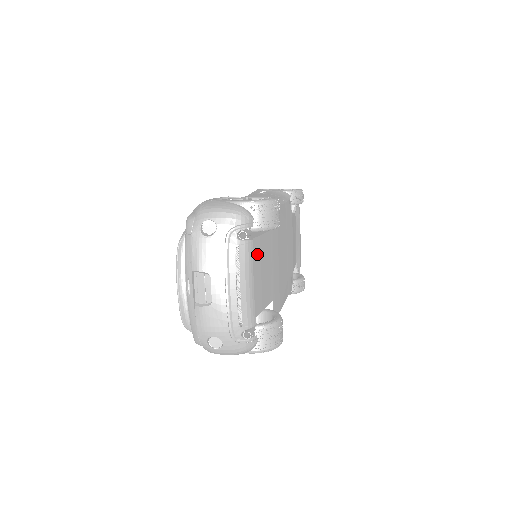
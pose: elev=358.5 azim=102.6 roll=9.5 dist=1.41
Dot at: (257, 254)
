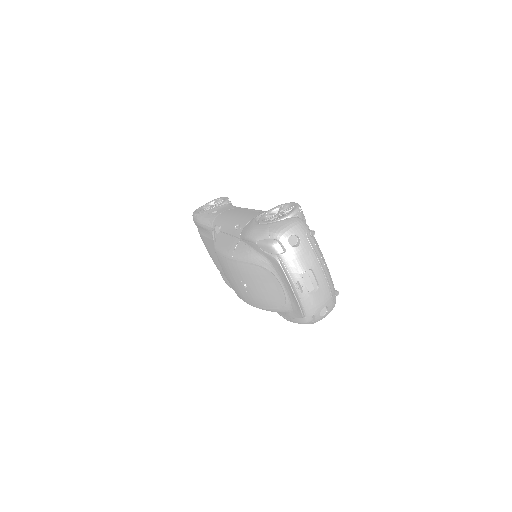
Dot at: occluded
